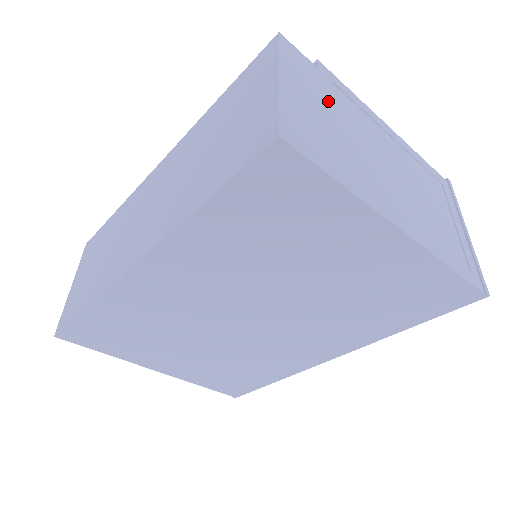
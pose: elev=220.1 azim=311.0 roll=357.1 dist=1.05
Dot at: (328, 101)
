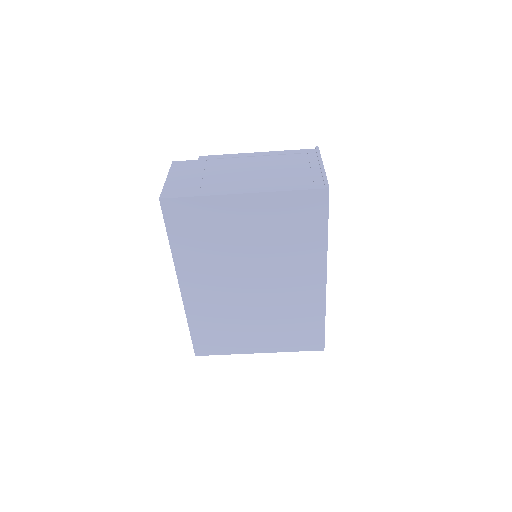
Dot at: (200, 169)
